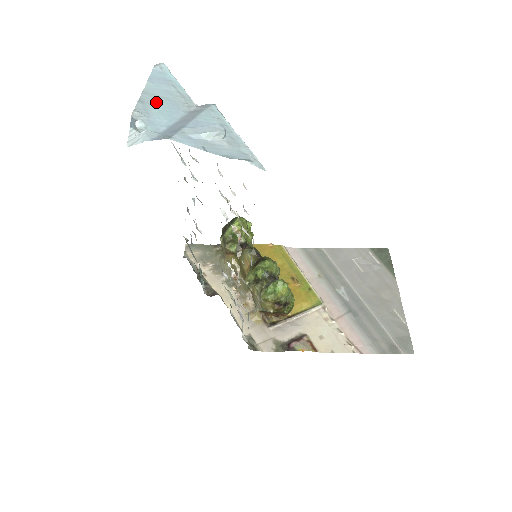
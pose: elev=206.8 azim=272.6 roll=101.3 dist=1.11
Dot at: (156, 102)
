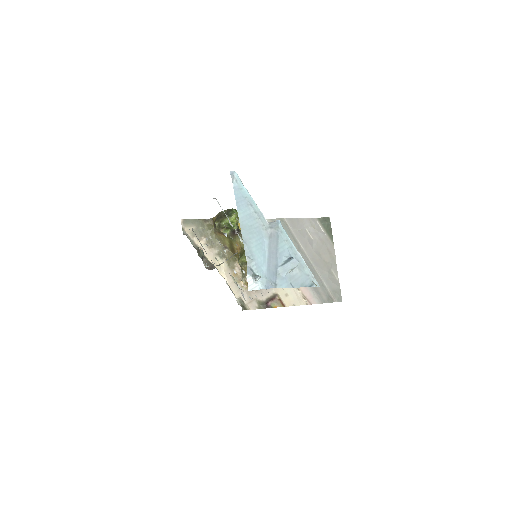
Dot at: (251, 236)
